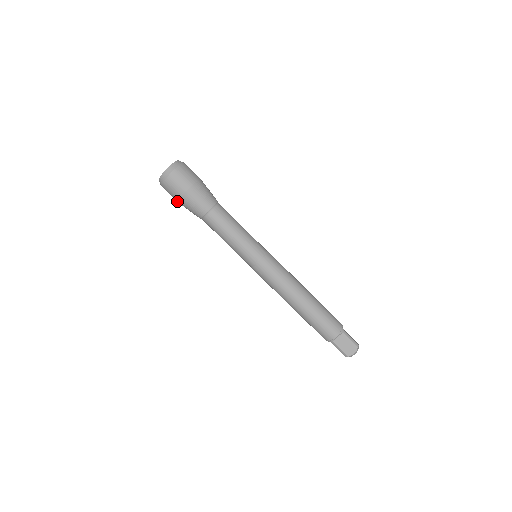
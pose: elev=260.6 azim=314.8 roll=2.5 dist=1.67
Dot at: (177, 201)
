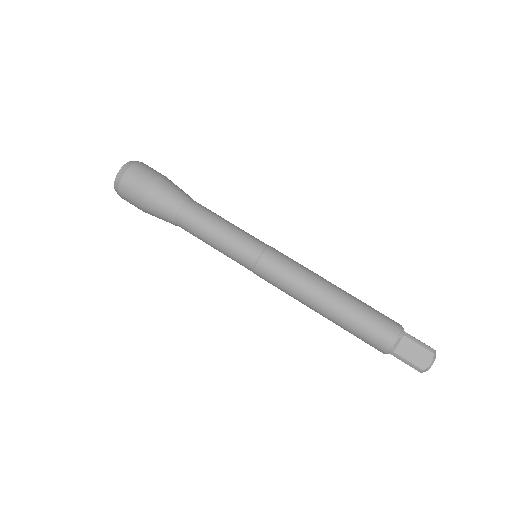
Dot at: occluded
